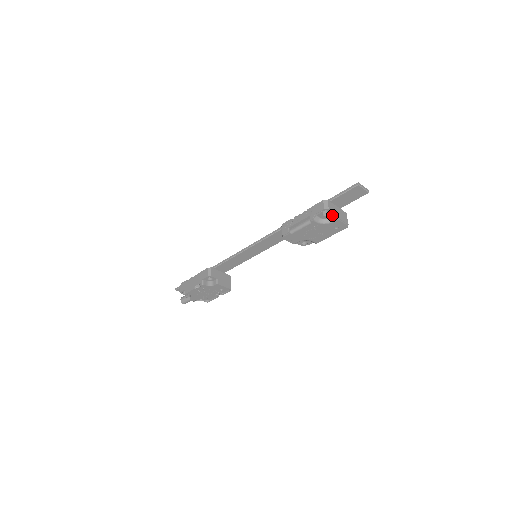
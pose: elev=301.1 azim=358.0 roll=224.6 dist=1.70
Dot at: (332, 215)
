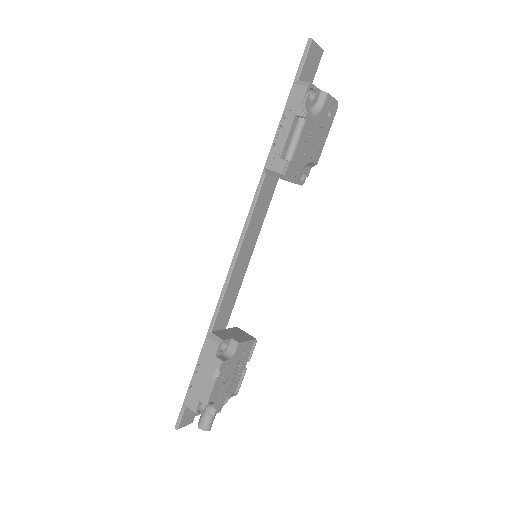
Dot at: (318, 94)
